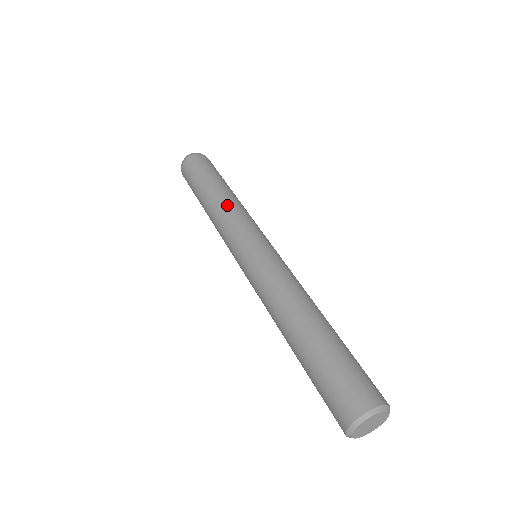
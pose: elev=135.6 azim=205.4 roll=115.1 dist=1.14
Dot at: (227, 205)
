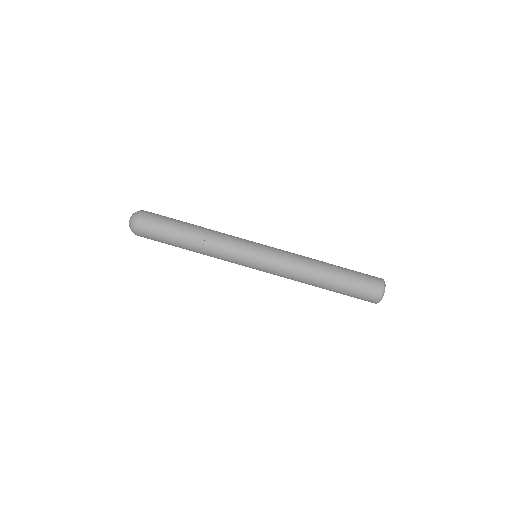
Dot at: (213, 239)
